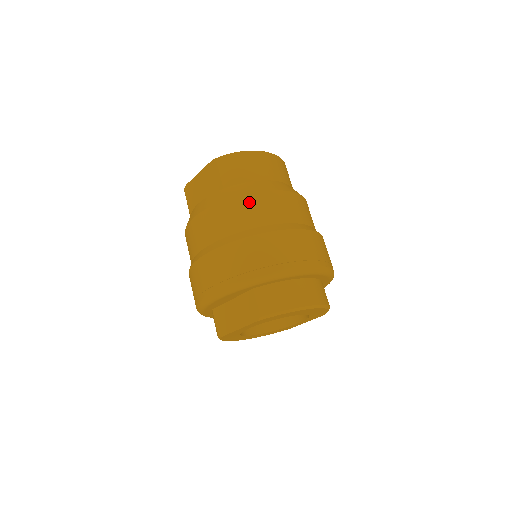
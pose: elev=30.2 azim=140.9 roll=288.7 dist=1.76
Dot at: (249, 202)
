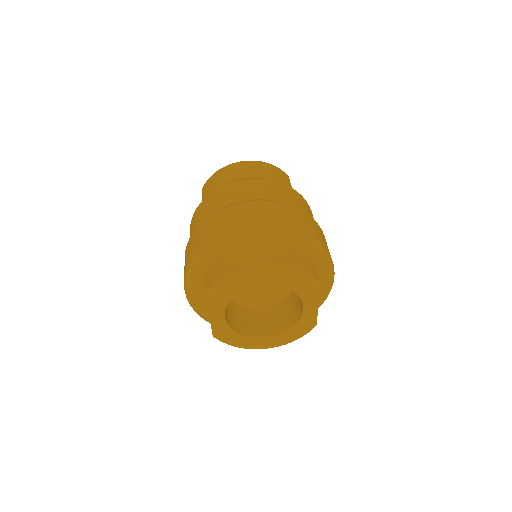
Dot at: (205, 203)
